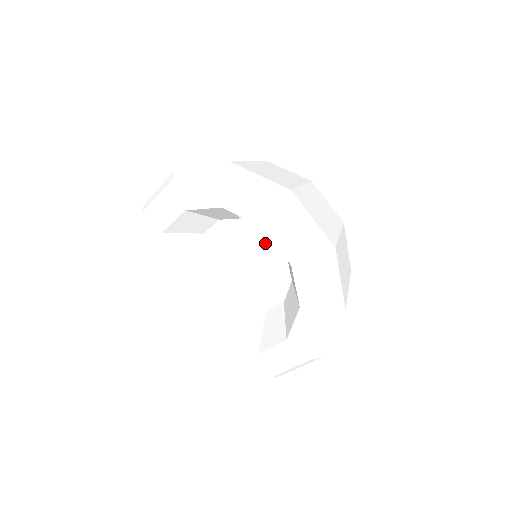
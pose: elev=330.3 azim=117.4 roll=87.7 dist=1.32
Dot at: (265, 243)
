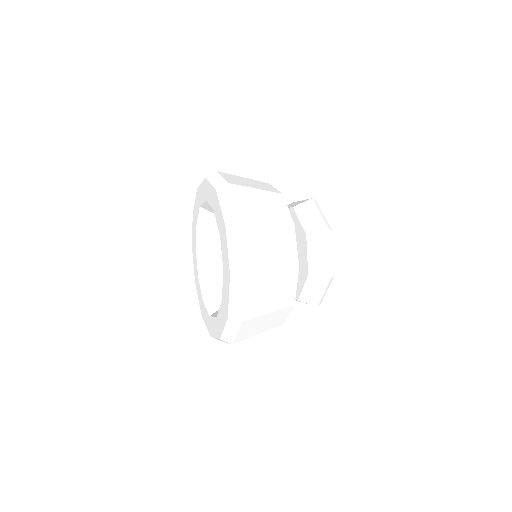
Dot at: occluded
